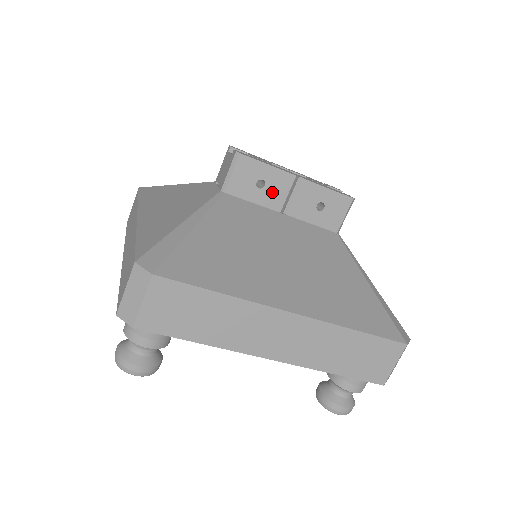
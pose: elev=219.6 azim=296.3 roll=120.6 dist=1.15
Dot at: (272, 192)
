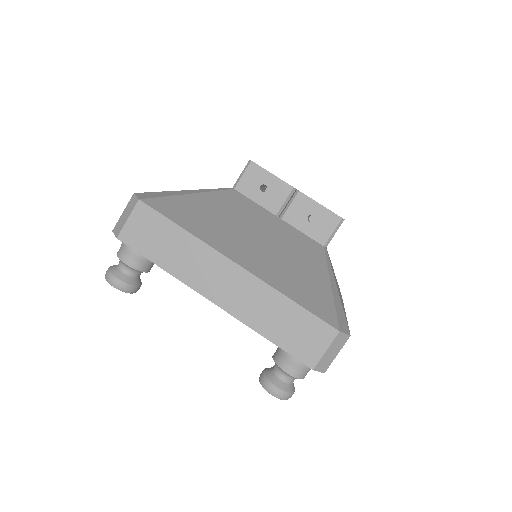
Dot at: (272, 197)
